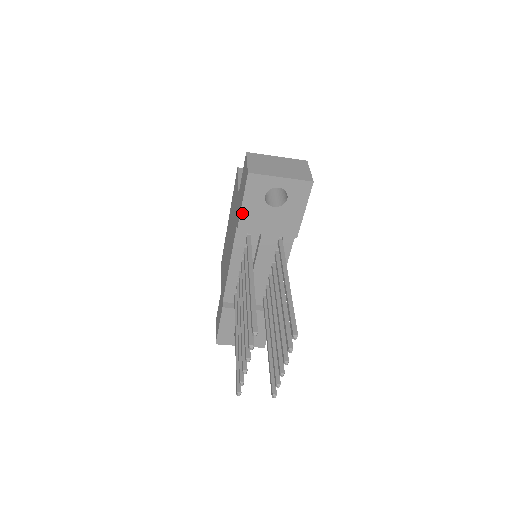
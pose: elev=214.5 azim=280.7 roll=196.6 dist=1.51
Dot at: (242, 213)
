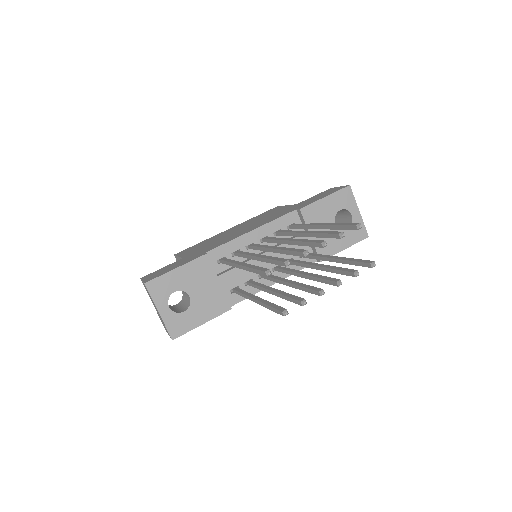
Dot at: (317, 202)
